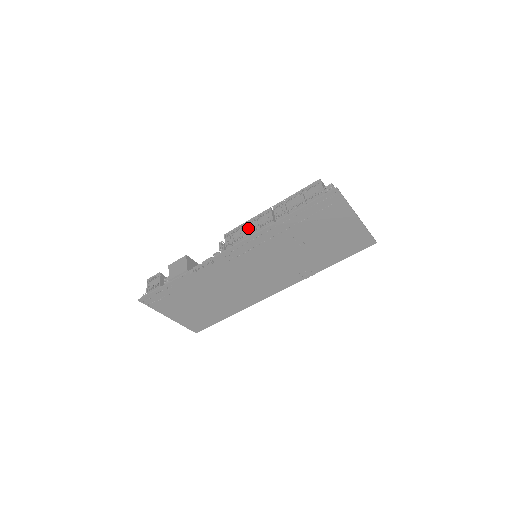
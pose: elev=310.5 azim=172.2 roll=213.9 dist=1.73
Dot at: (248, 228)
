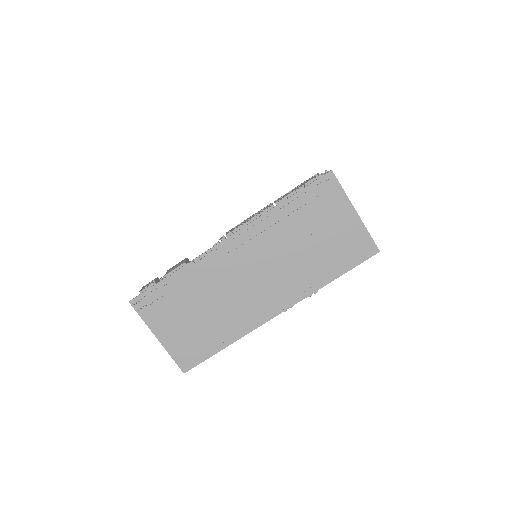
Dot at: (249, 218)
